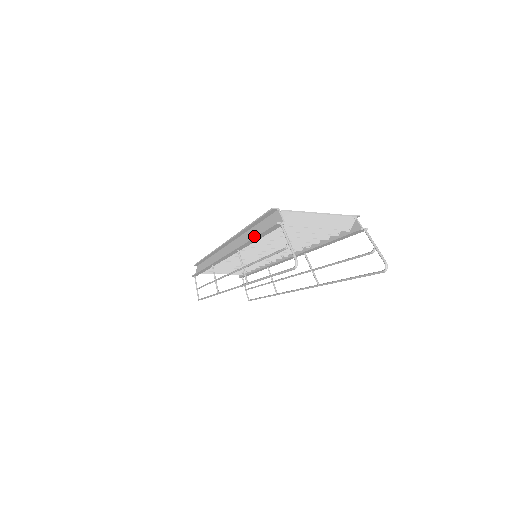
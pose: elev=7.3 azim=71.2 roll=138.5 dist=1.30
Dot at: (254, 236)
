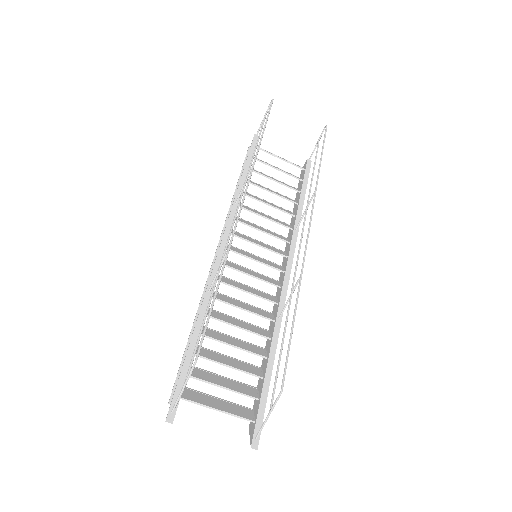
Dot at: (245, 164)
